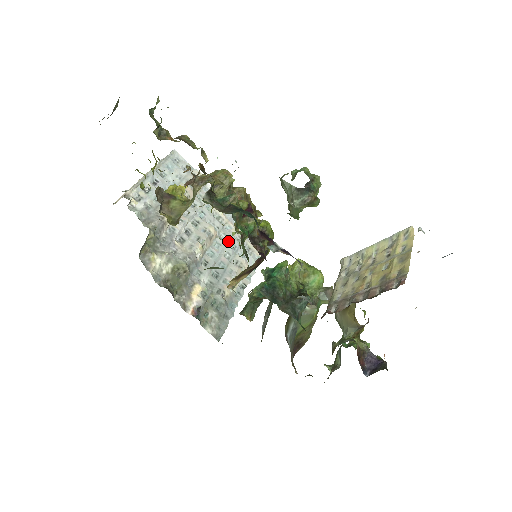
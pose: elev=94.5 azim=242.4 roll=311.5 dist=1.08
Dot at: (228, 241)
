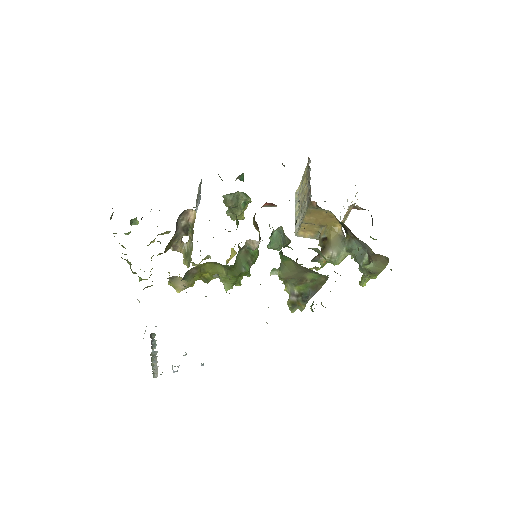
Dot at: occluded
